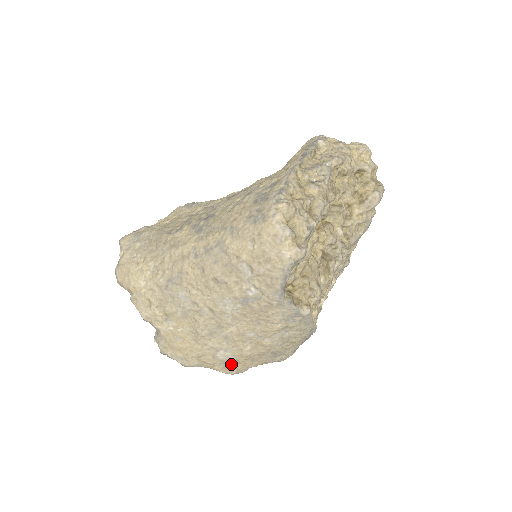
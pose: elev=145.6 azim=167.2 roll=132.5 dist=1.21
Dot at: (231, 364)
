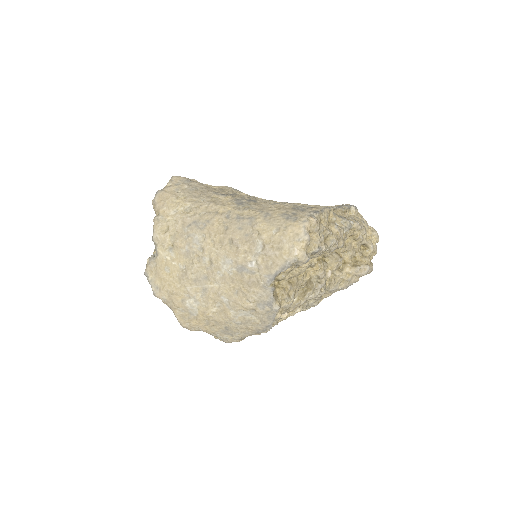
Dot at: (190, 316)
